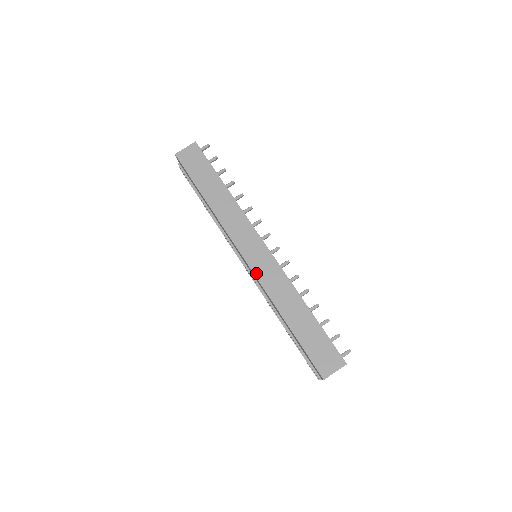
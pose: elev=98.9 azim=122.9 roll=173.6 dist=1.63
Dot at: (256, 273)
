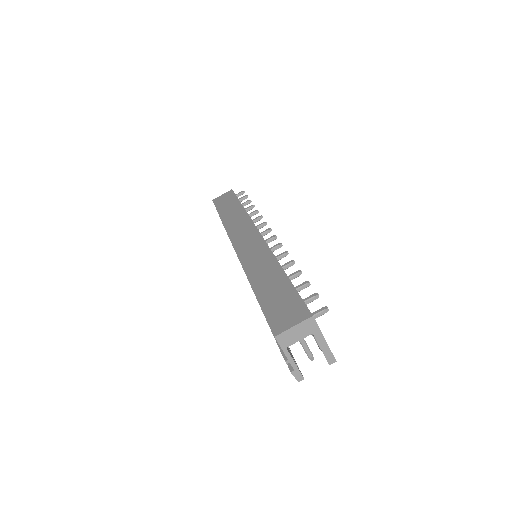
Dot at: (240, 254)
